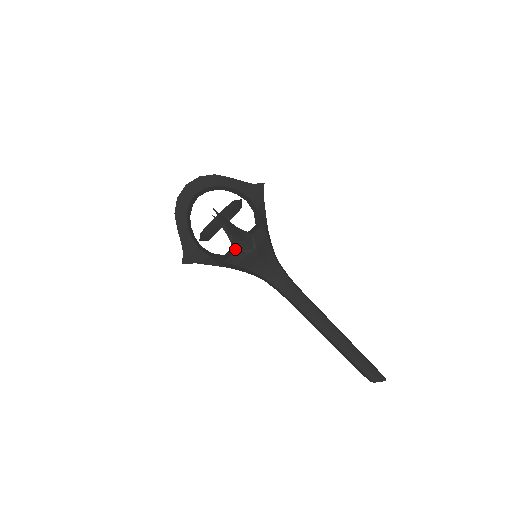
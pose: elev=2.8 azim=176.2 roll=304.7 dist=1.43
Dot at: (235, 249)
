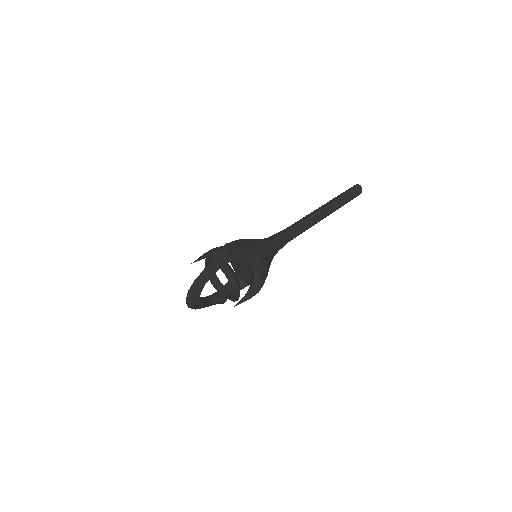
Dot at: occluded
